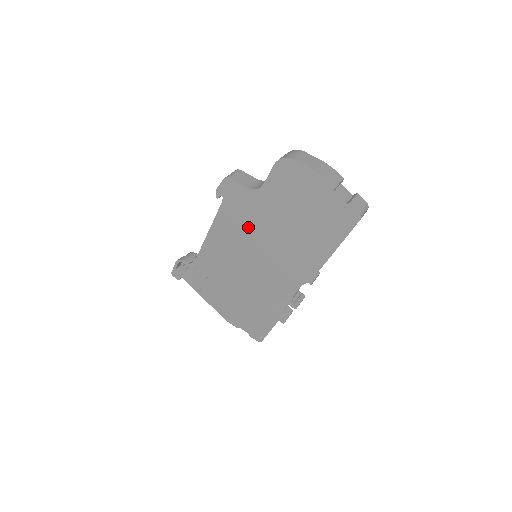
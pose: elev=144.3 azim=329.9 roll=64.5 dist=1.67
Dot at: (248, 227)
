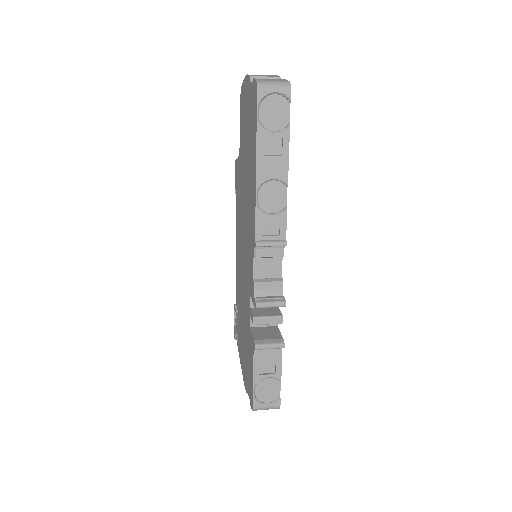
Dot at: occluded
